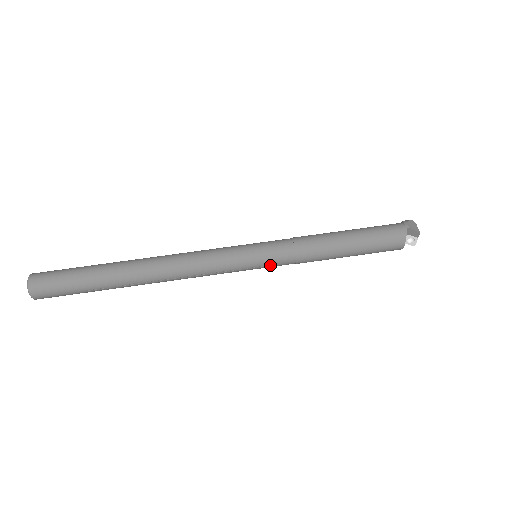
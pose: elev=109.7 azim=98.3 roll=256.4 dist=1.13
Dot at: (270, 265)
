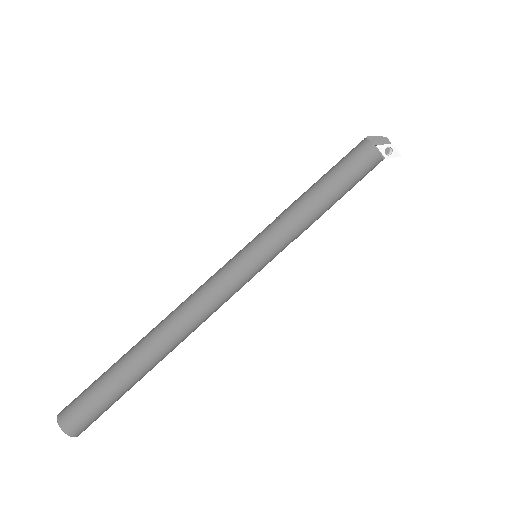
Dot at: (269, 248)
